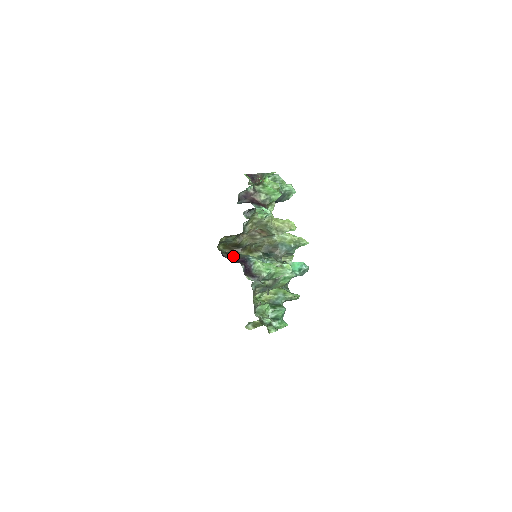
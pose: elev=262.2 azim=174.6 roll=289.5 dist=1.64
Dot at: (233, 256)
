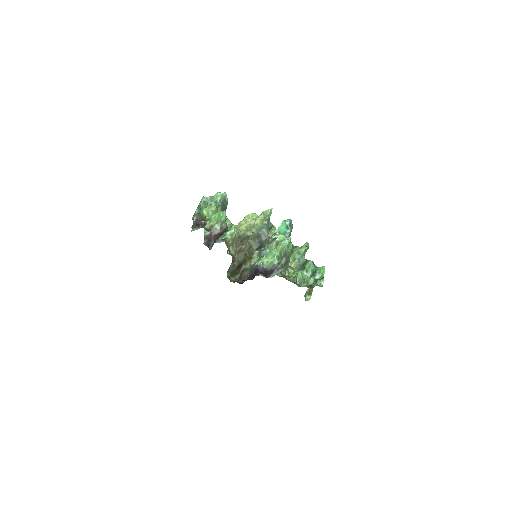
Dot at: (246, 276)
